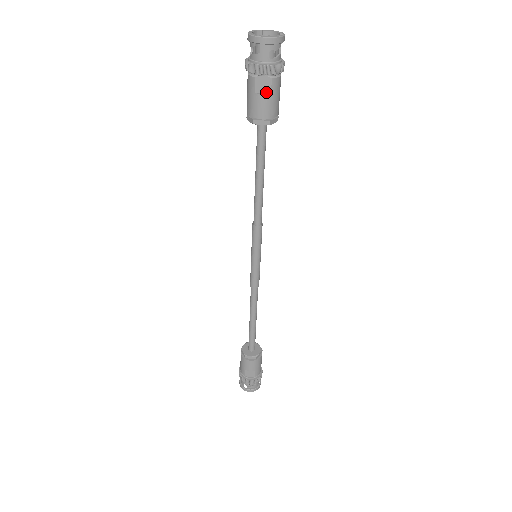
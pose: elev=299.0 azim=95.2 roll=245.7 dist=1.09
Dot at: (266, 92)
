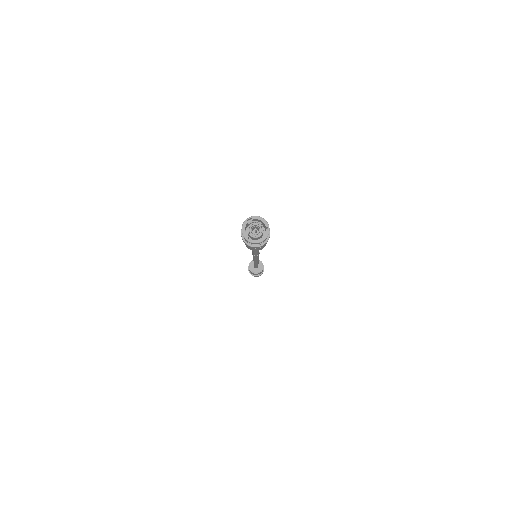
Dot at: occluded
